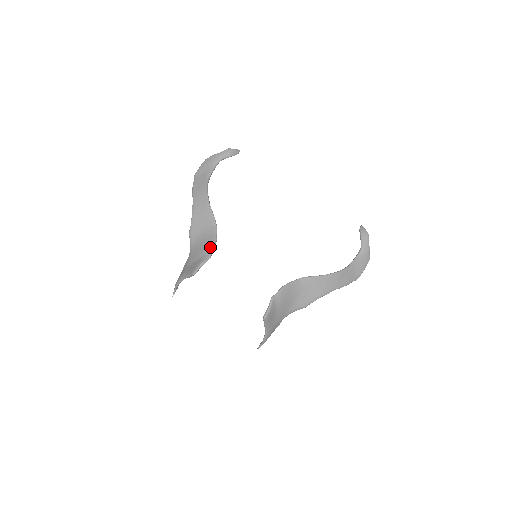
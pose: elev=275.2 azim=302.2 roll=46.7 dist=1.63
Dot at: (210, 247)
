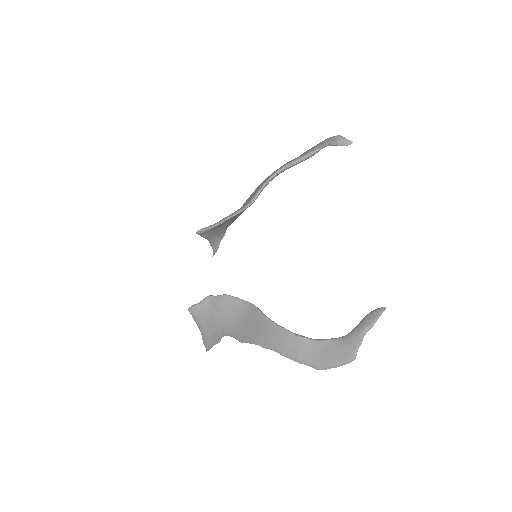
Dot at: (225, 218)
